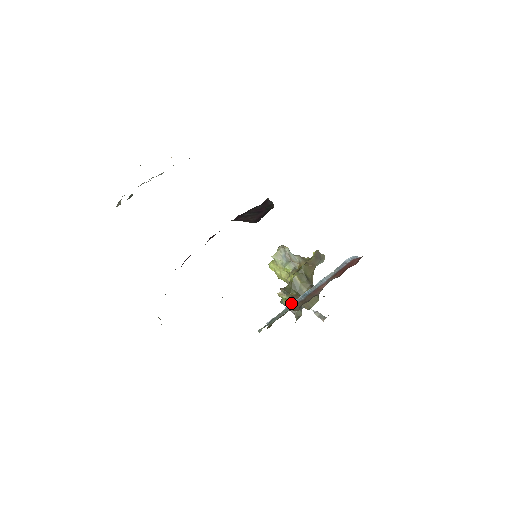
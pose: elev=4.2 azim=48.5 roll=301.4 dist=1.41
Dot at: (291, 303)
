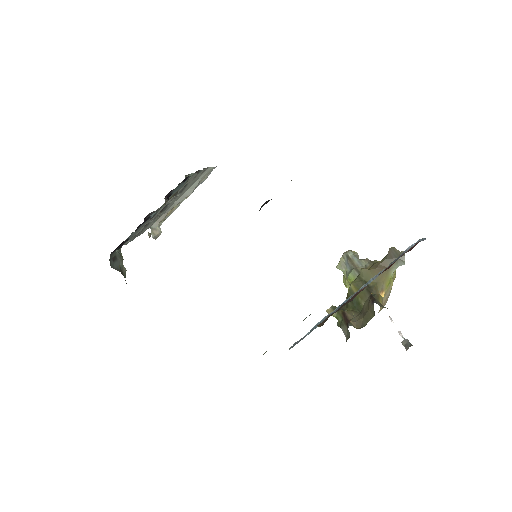
Dot at: (323, 318)
